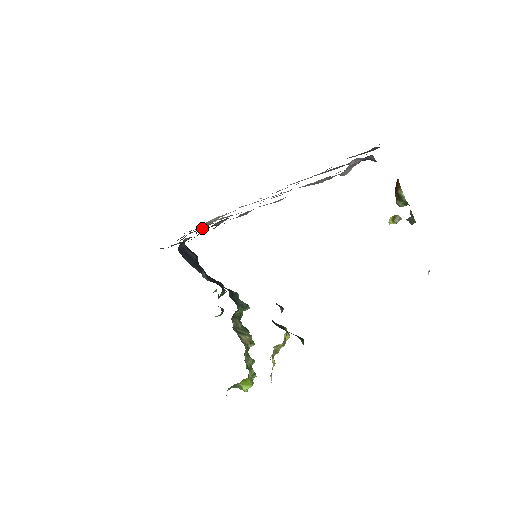
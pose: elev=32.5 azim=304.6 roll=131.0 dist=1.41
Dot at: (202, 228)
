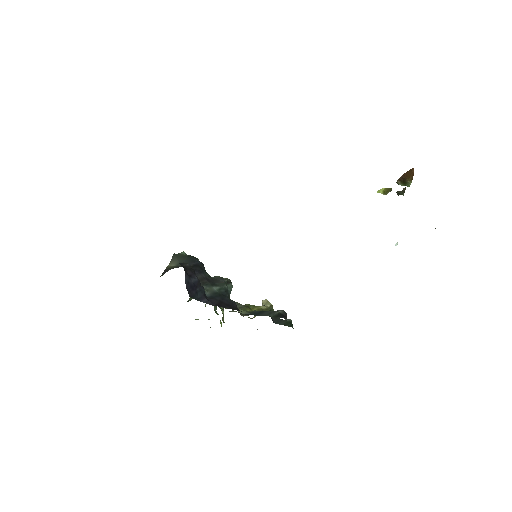
Dot at: occluded
